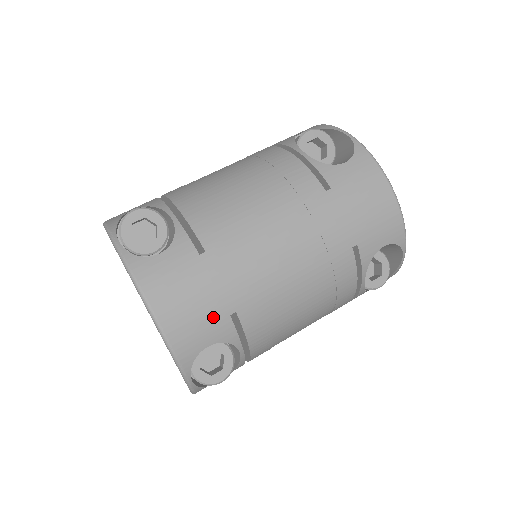
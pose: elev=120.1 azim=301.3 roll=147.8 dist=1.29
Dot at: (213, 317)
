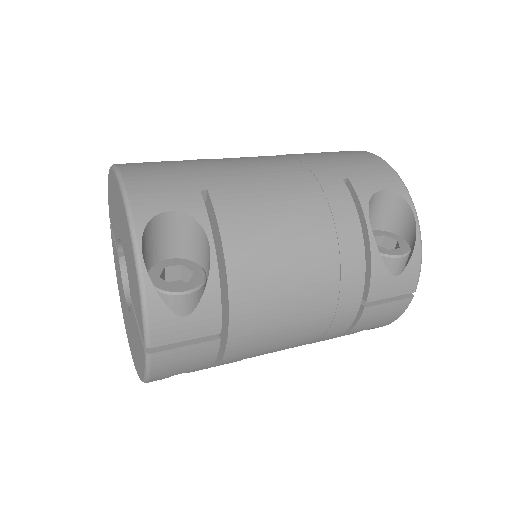
Dot at: (181, 187)
